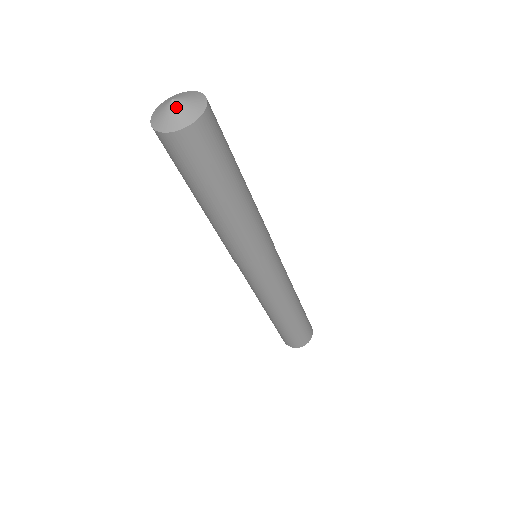
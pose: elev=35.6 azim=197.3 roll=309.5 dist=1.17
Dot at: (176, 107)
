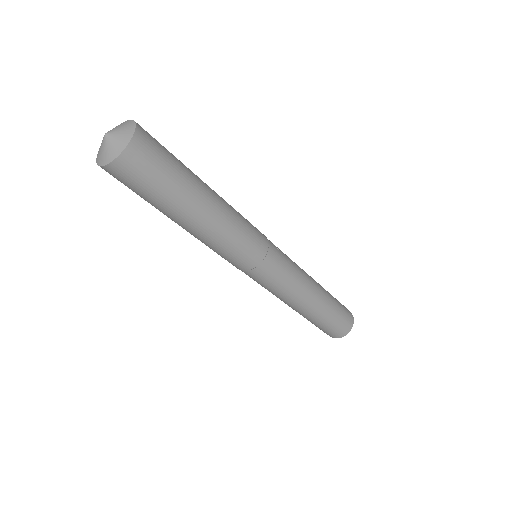
Dot at: (107, 141)
